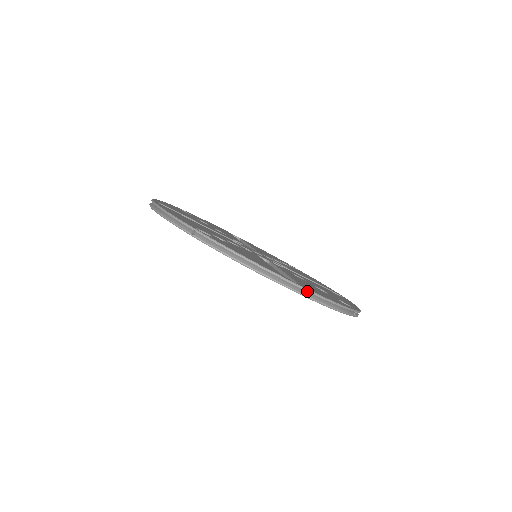
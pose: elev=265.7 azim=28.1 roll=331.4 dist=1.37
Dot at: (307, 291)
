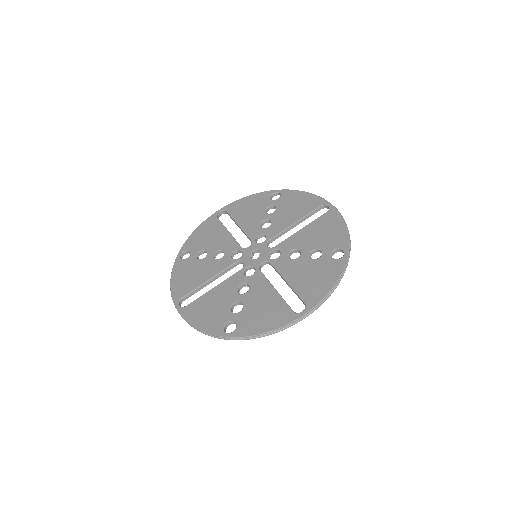
Dot at: (314, 308)
